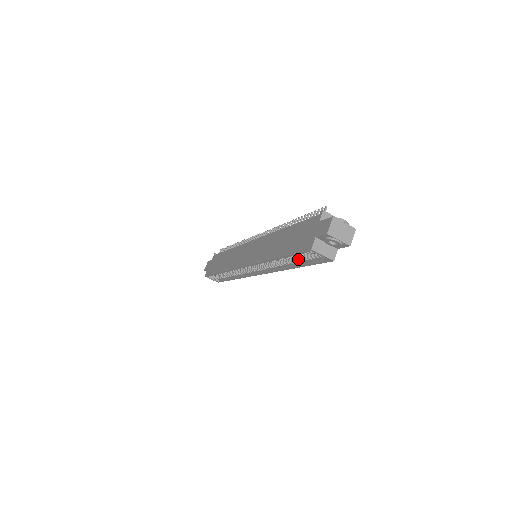
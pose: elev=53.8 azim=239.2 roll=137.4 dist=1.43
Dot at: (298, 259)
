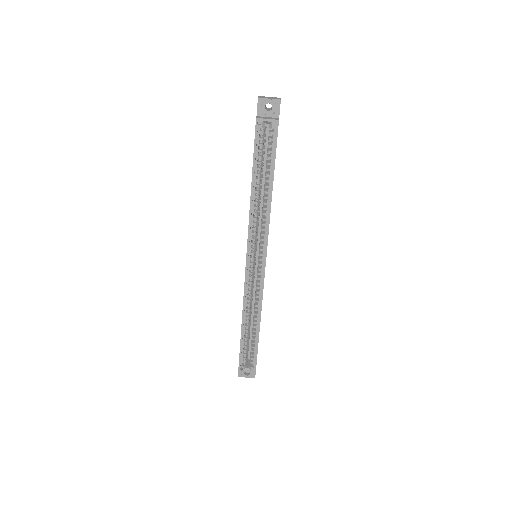
Dot at: (266, 168)
